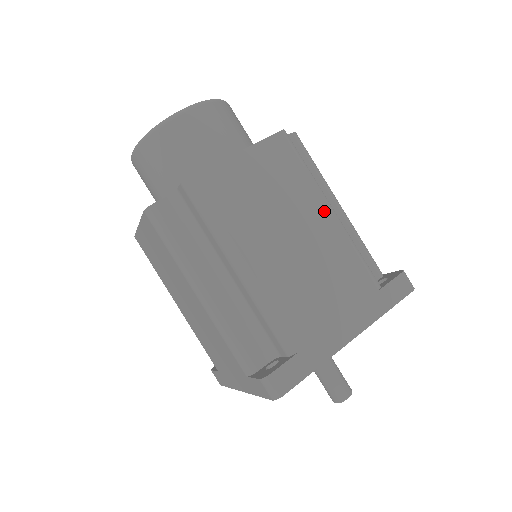
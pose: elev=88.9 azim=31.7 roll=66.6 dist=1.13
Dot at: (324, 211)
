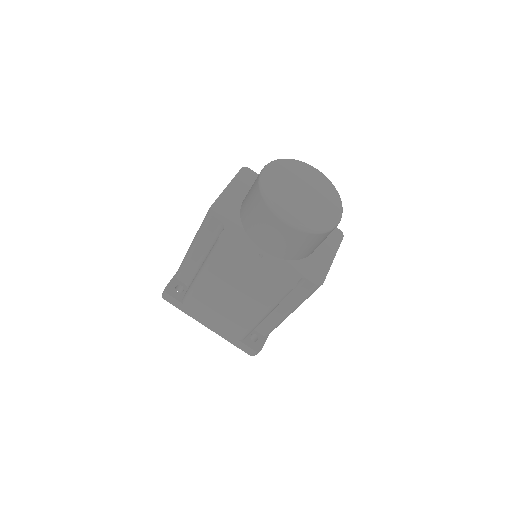
Dot at: occluded
